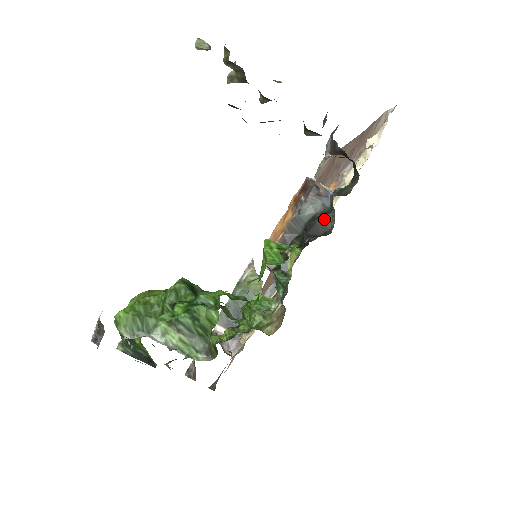
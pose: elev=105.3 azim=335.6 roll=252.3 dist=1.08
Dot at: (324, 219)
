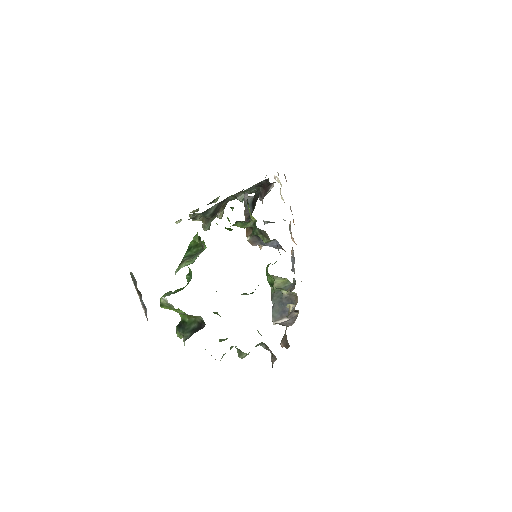
Dot at: (256, 194)
